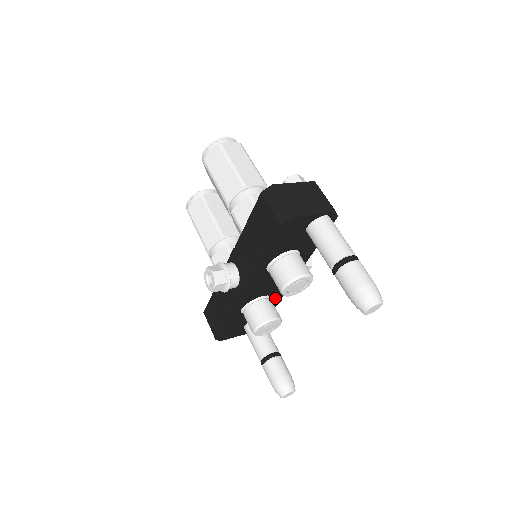
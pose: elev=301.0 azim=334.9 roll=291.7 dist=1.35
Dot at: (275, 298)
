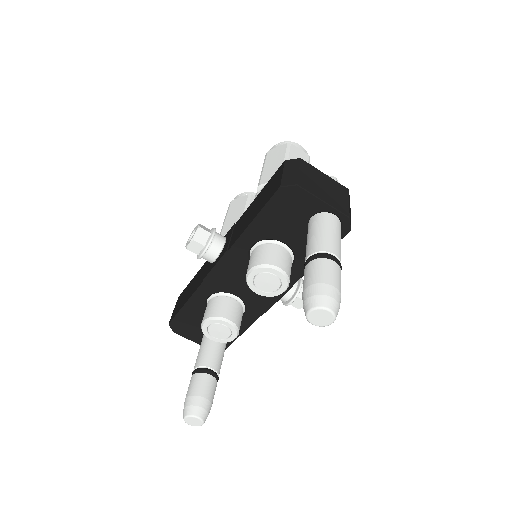
Dot at: (249, 313)
